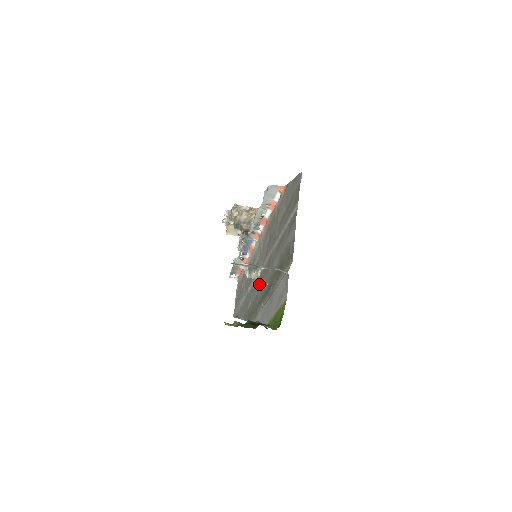
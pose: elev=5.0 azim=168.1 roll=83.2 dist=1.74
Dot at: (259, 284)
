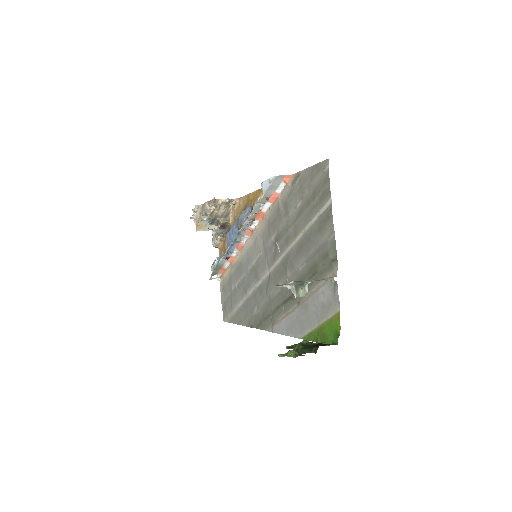
Dot at: (270, 288)
